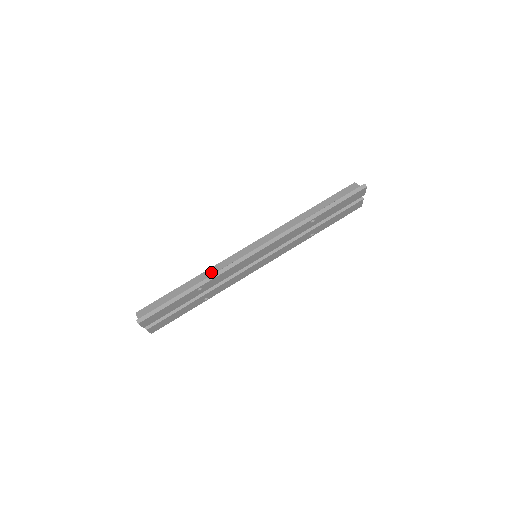
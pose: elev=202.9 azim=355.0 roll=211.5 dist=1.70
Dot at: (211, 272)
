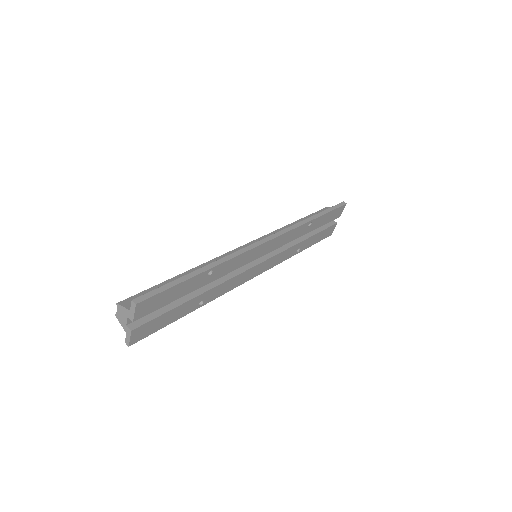
Dot at: occluded
